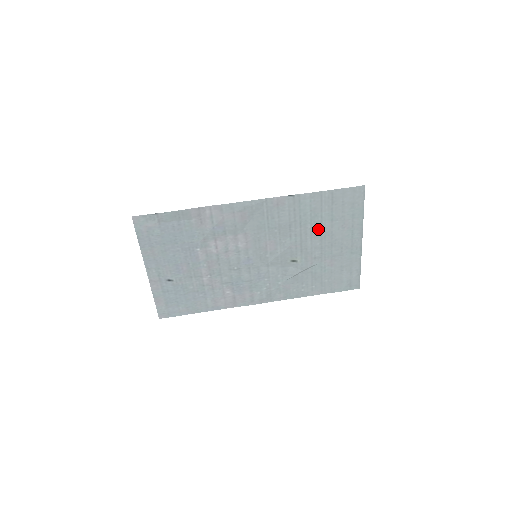
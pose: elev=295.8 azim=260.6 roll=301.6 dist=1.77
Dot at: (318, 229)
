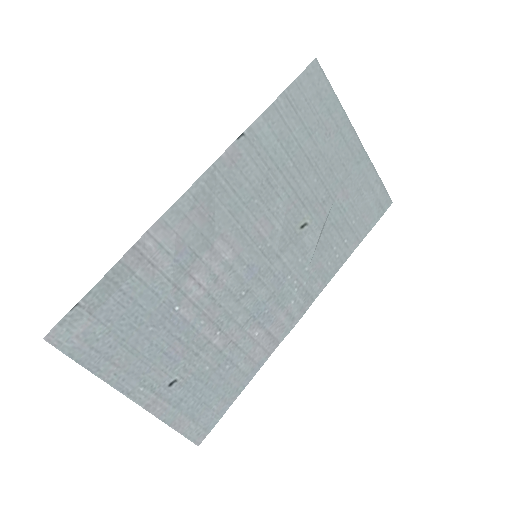
Dot at: (302, 160)
